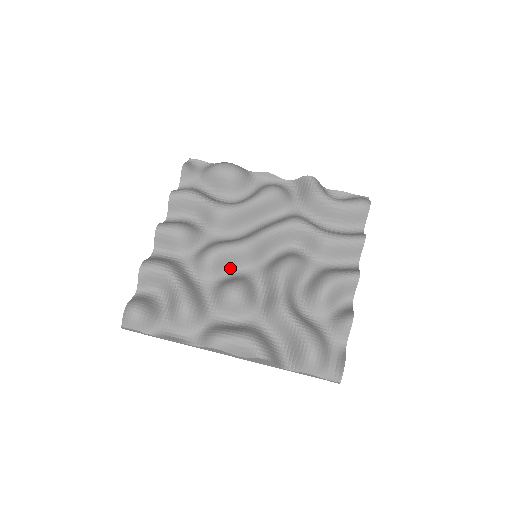
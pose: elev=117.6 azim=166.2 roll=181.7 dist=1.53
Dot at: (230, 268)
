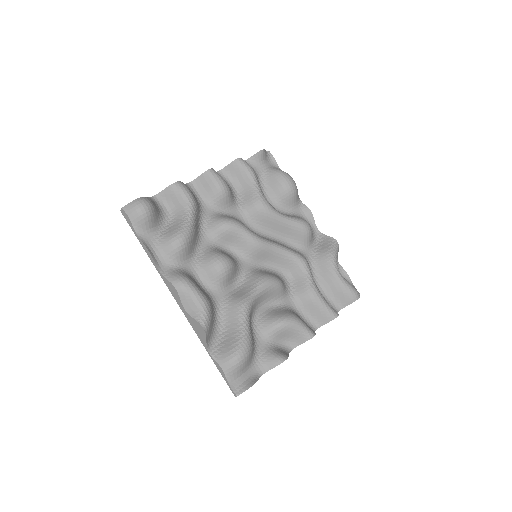
Dot at: (232, 246)
